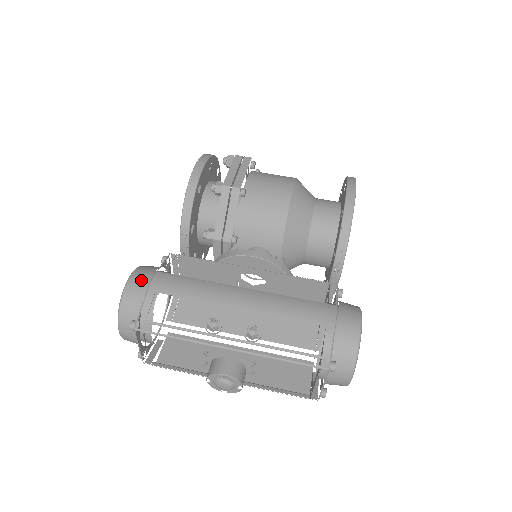
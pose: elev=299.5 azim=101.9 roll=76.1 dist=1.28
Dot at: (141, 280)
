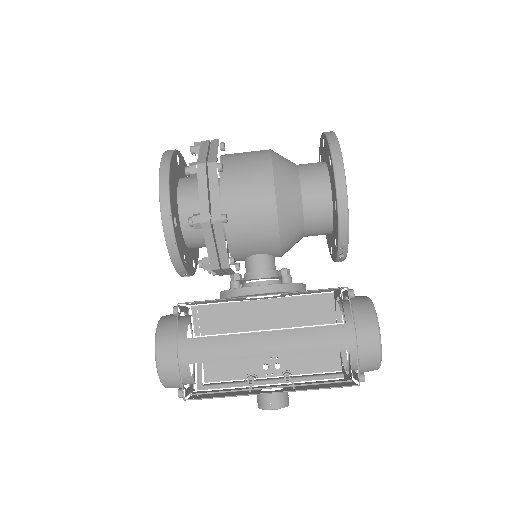
Dot at: (168, 354)
